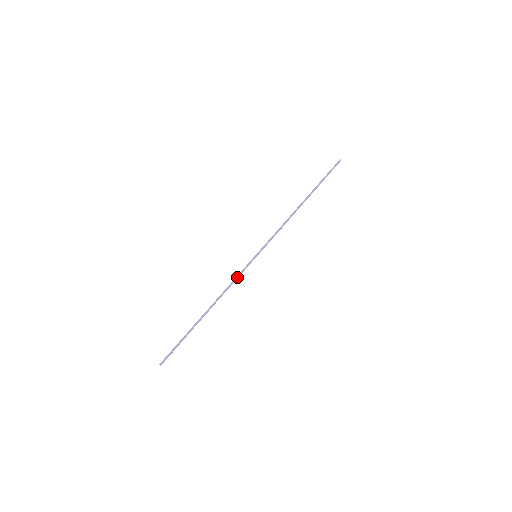
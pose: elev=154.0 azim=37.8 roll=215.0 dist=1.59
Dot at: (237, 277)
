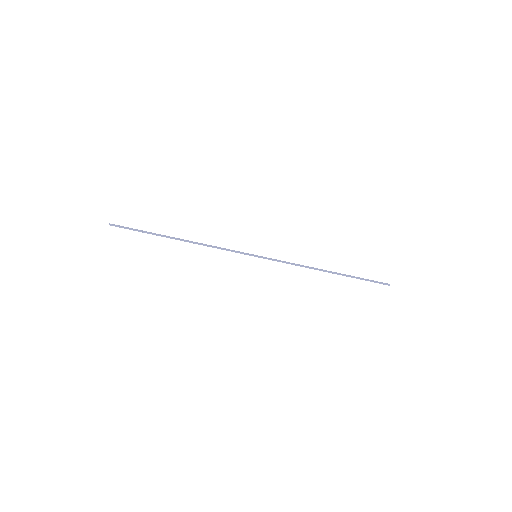
Dot at: (227, 249)
